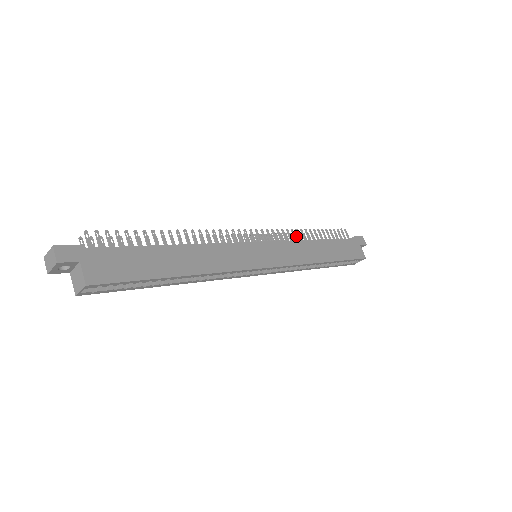
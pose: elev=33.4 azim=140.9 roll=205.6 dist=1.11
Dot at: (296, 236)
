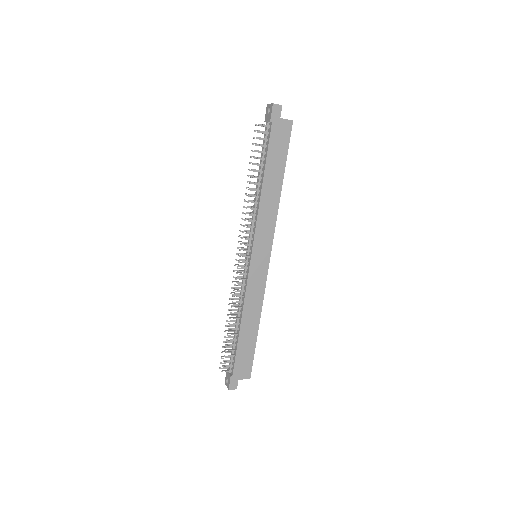
Dot at: occluded
